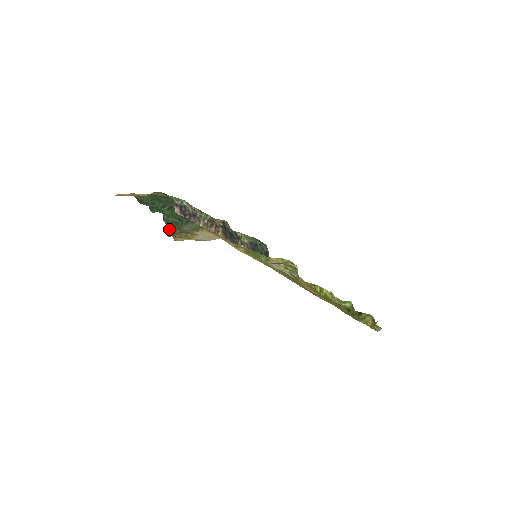
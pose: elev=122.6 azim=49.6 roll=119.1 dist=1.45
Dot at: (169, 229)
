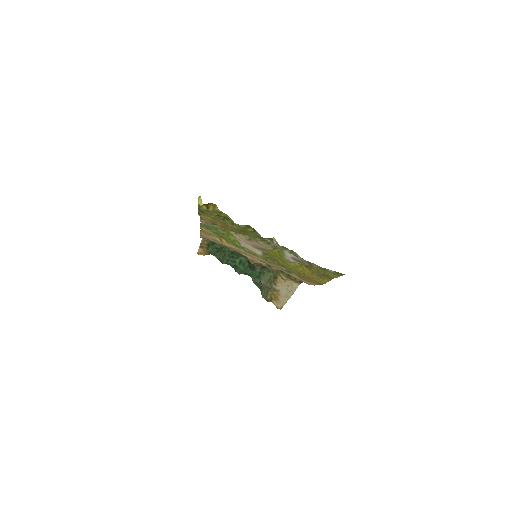
Dot at: (262, 292)
